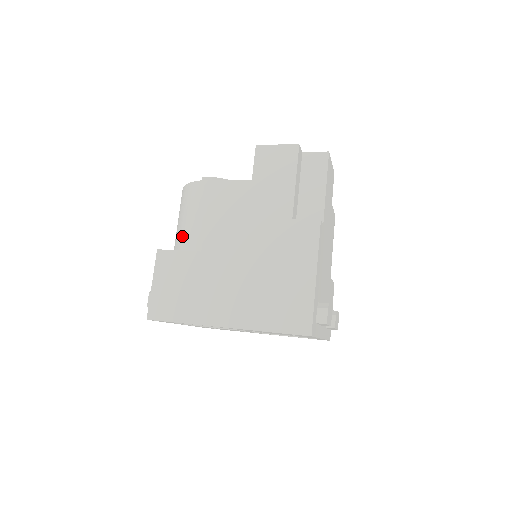
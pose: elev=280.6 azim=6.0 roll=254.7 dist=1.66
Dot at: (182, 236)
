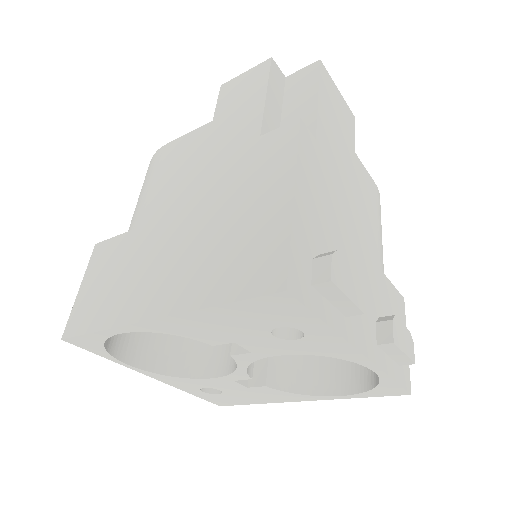
Dot at: occluded
